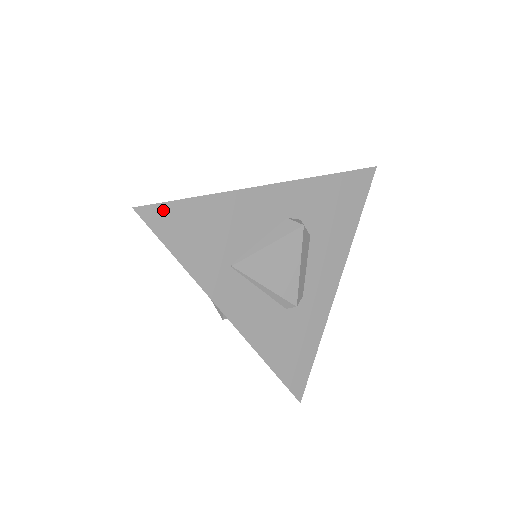
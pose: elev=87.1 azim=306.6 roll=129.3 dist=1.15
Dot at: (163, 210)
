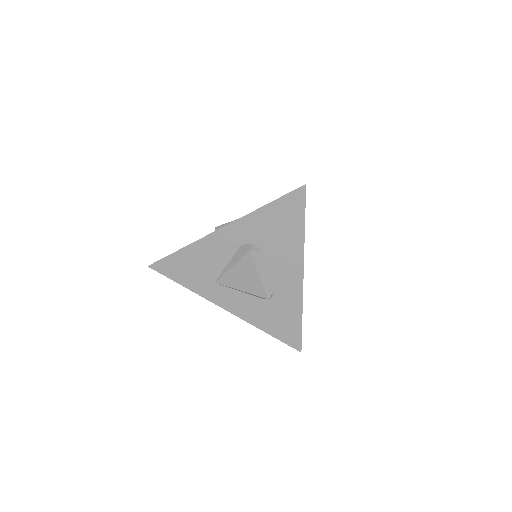
Dot at: (163, 263)
